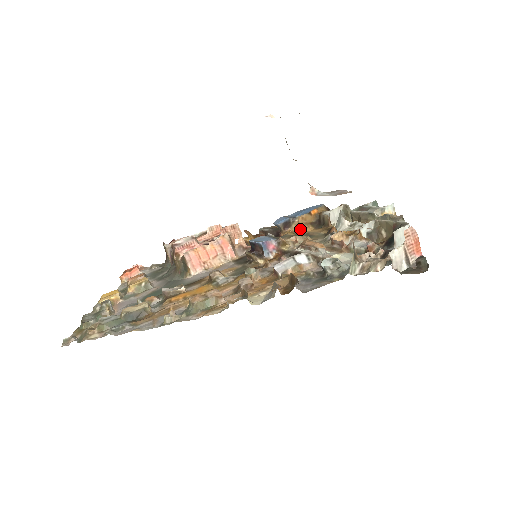
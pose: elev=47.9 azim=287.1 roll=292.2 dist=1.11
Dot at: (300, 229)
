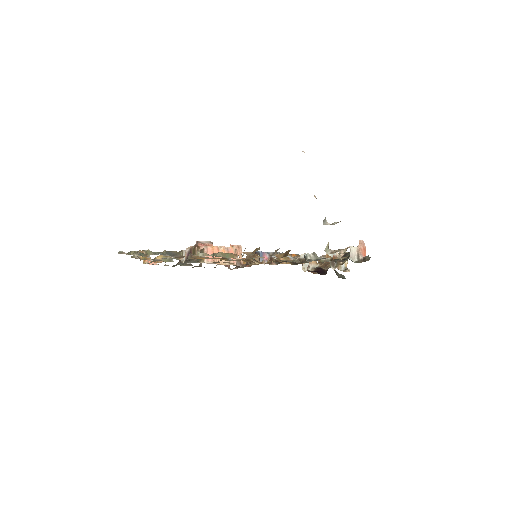
Dot at: (283, 262)
